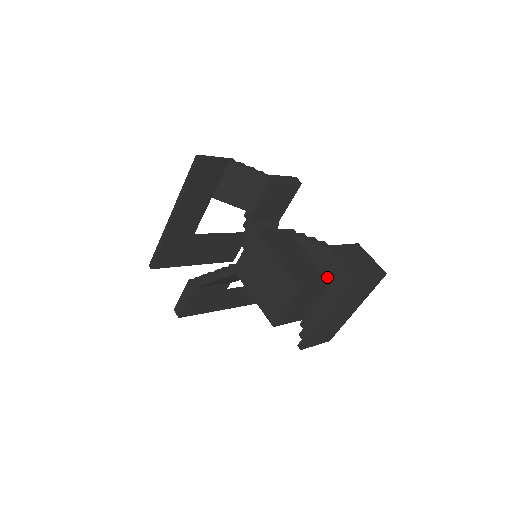
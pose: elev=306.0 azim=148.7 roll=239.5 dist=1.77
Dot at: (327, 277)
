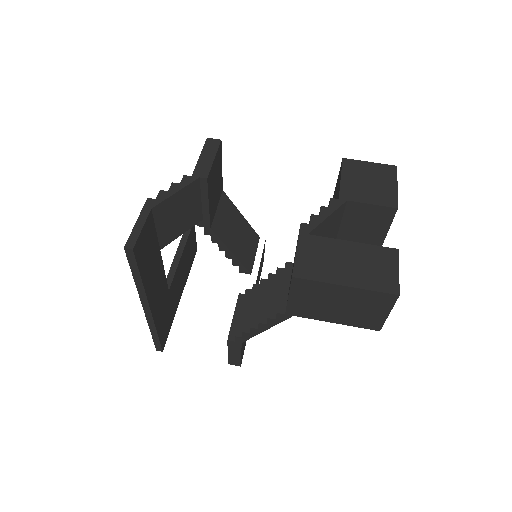
Dot at: (356, 225)
